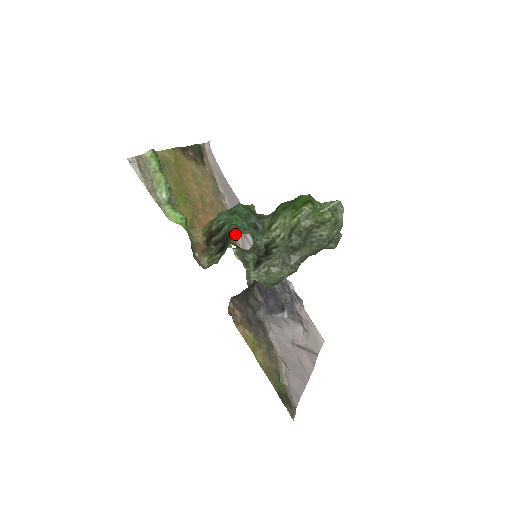
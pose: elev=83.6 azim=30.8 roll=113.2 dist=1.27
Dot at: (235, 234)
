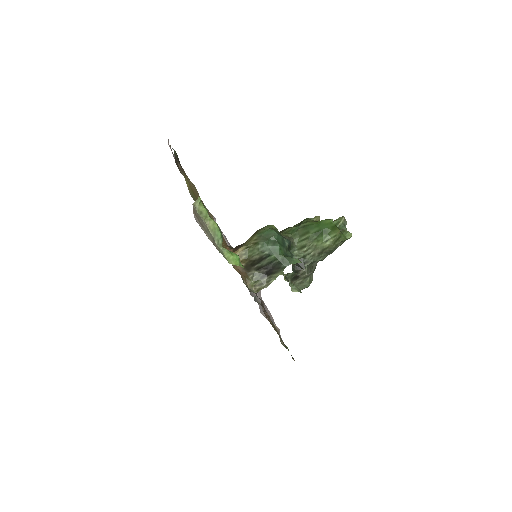
Dot at: (288, 265)
